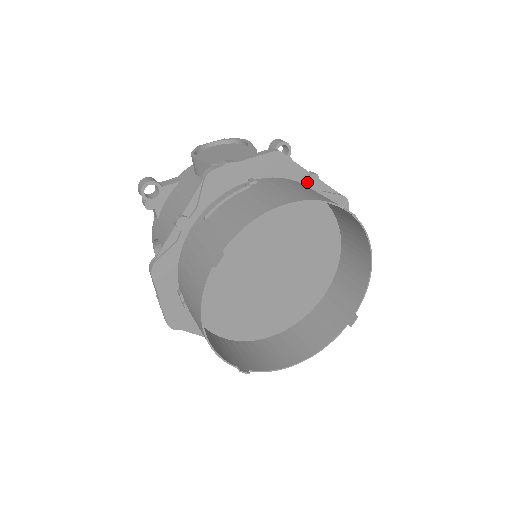
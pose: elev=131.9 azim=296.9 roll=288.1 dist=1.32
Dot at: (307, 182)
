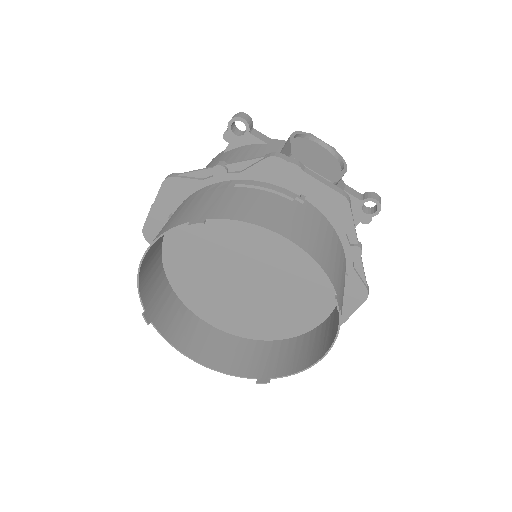
Dot at: (348, 247)
